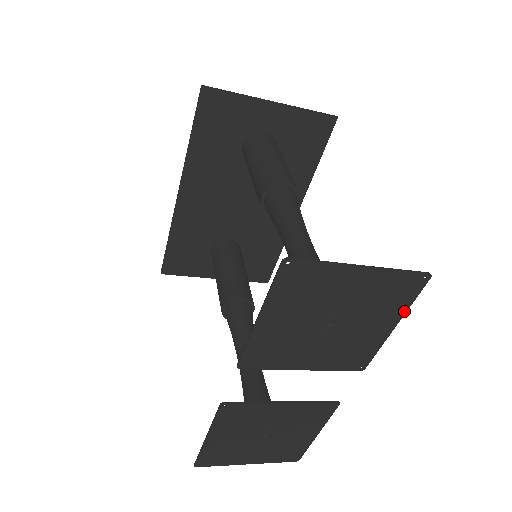
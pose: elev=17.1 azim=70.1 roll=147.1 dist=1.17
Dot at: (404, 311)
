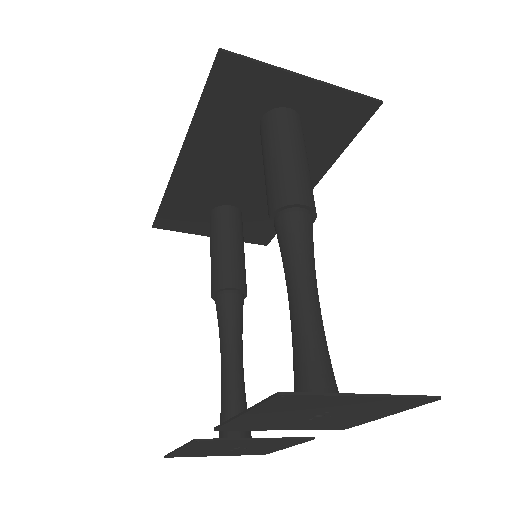
Dot at: (401, 411)
